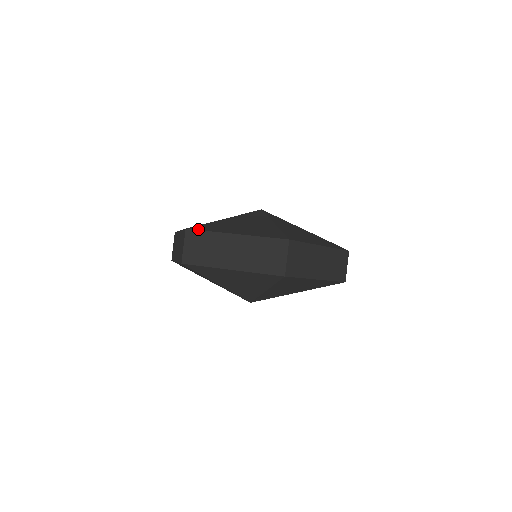
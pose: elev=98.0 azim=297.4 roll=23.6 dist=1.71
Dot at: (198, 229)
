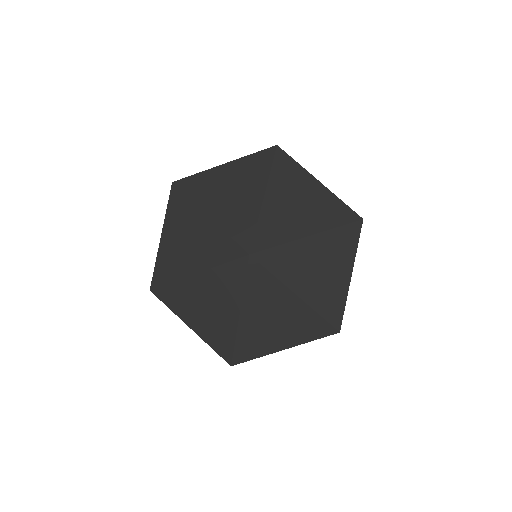
Dot at: (243, 361)
